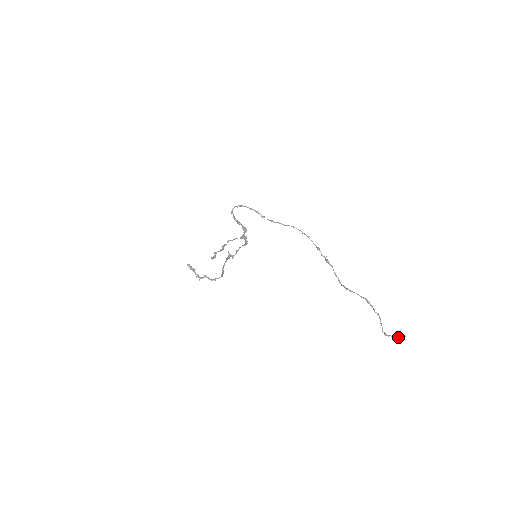
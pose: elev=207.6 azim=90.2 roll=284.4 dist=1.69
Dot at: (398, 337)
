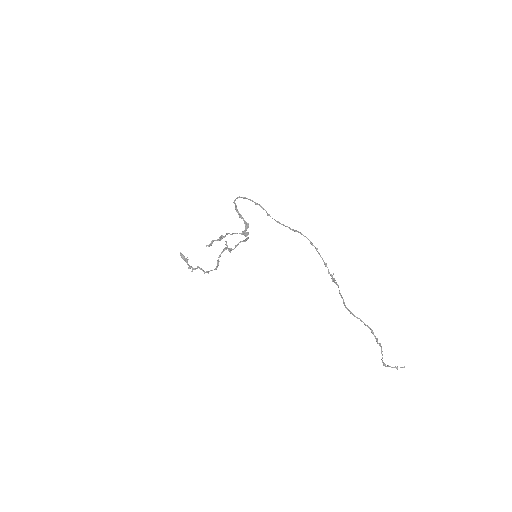
Dot at: (397, 368)
